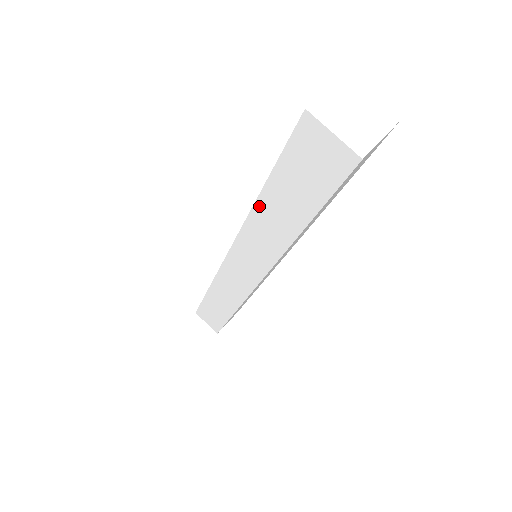
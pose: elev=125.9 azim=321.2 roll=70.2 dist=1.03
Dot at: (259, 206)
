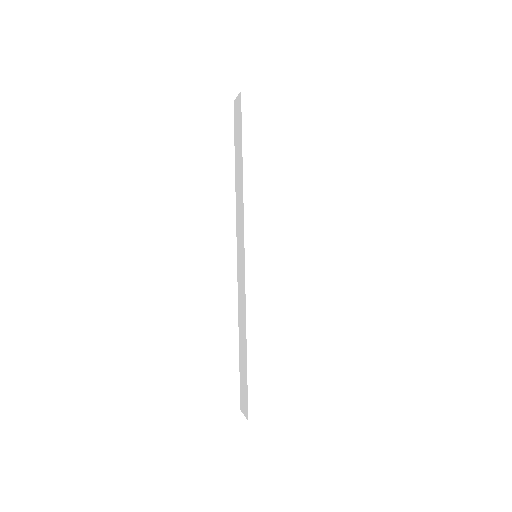
Dot at: (246, 174)
